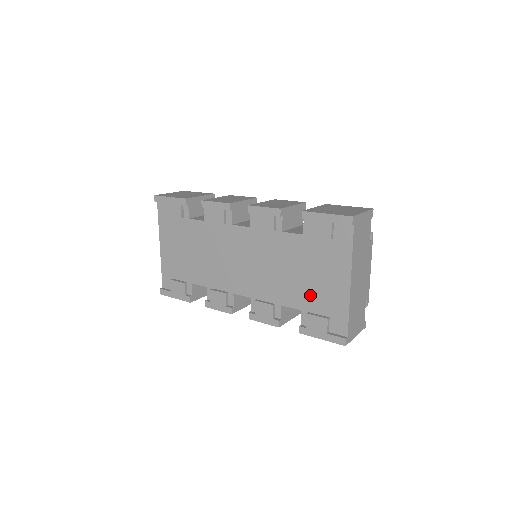
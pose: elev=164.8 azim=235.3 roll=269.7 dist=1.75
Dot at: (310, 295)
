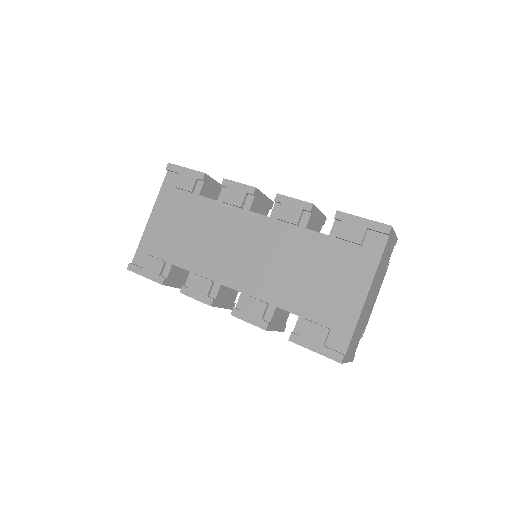
Dot at: (315, 300)
